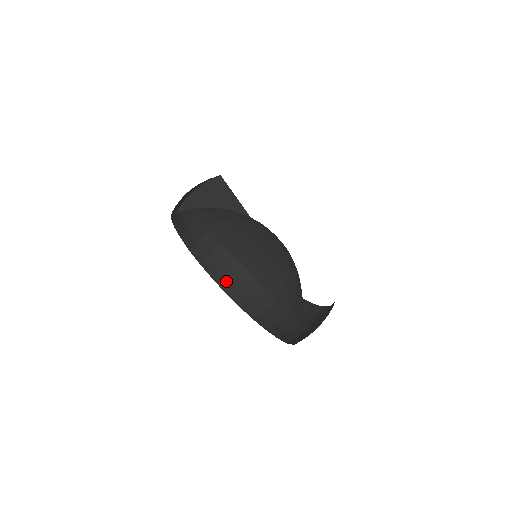
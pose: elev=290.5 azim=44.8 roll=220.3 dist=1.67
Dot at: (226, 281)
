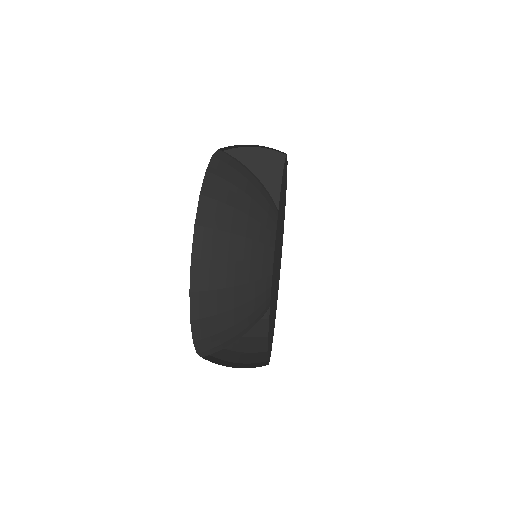
Dot at: occluded
